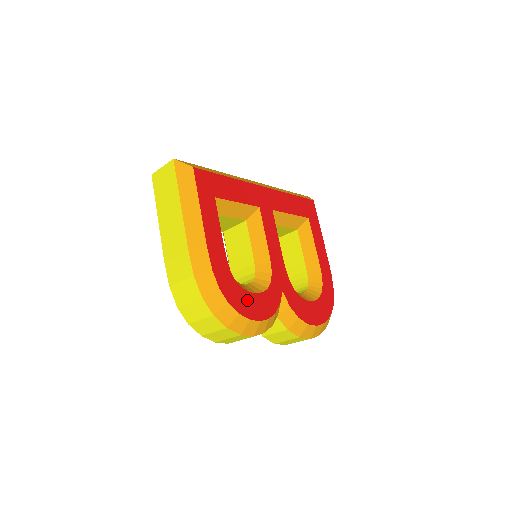
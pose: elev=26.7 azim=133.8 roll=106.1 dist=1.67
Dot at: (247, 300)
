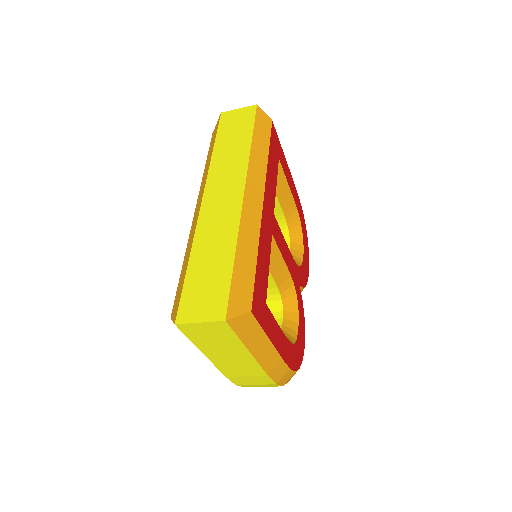
Dot at: (300, 342)
